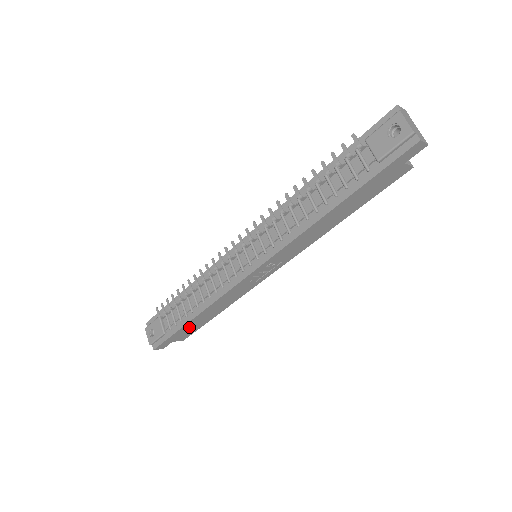
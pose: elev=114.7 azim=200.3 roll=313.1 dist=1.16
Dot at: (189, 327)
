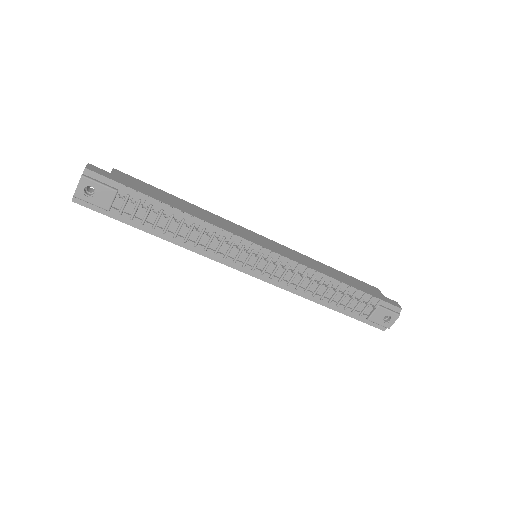
Dot at: occluded
